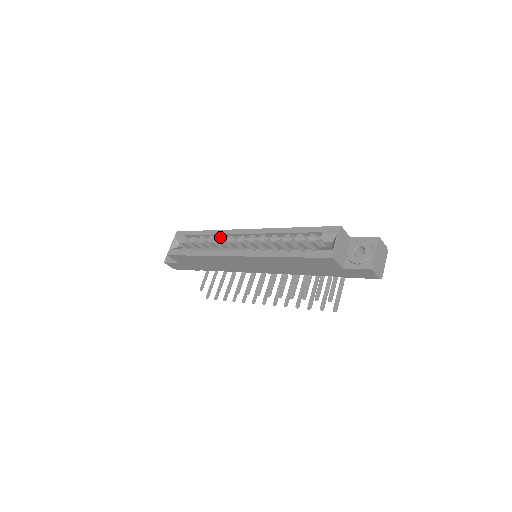
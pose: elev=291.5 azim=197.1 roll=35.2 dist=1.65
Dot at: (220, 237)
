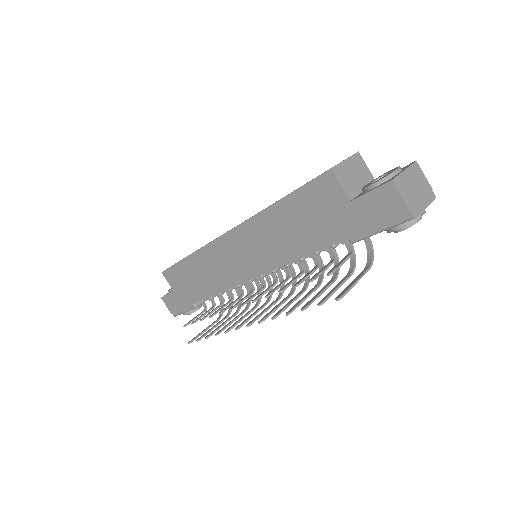
Dot at: occluded
